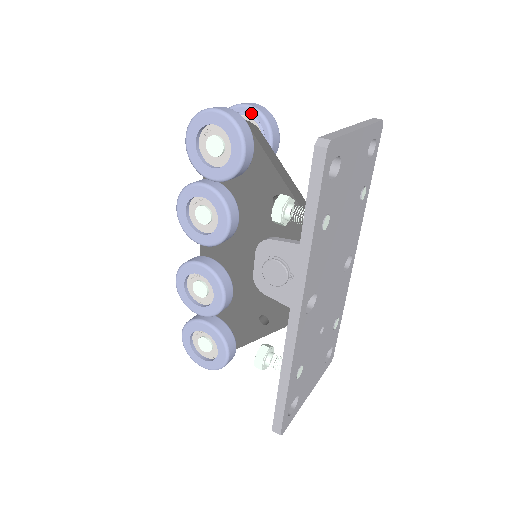
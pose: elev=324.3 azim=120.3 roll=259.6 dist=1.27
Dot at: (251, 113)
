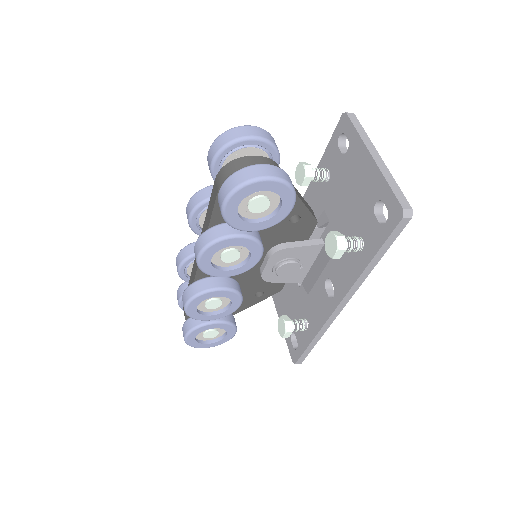
Dot at: (261, 145)
